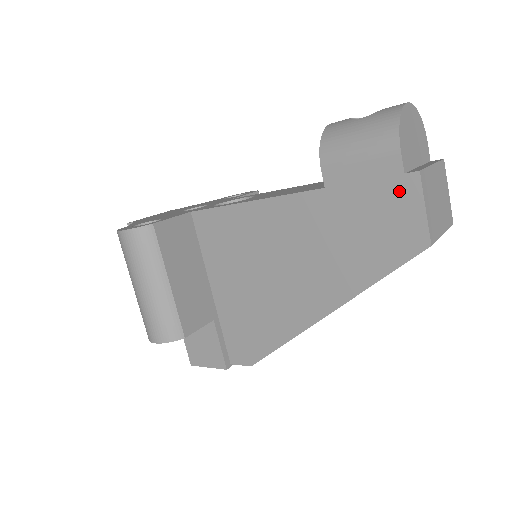
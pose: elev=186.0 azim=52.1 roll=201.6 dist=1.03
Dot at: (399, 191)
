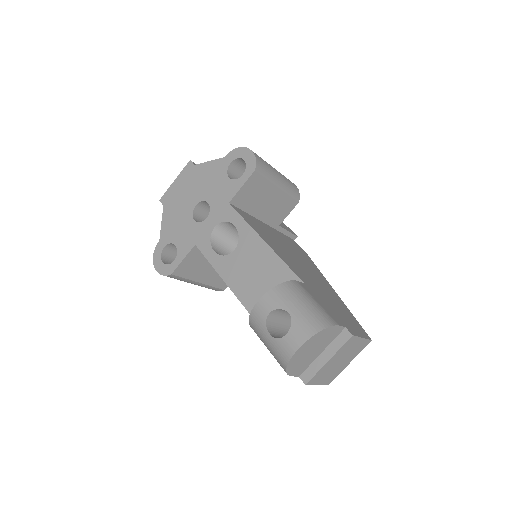
Dot at: occluded
